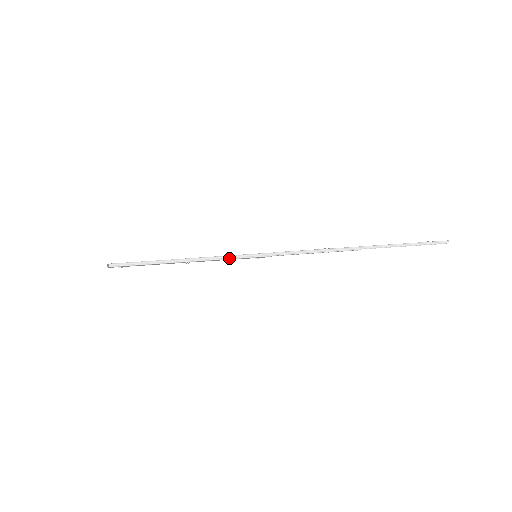
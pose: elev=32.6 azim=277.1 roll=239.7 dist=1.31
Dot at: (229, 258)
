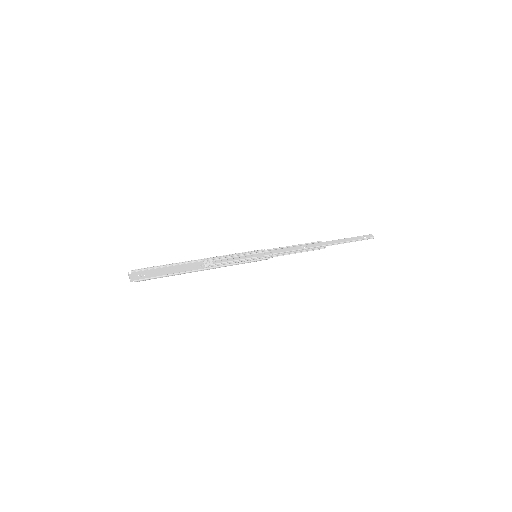
Dot at: occluded
